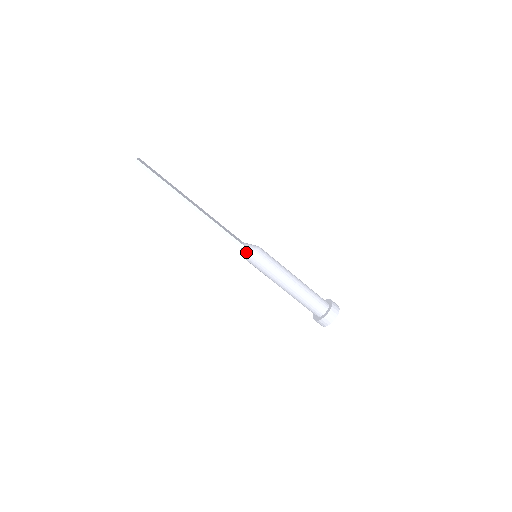
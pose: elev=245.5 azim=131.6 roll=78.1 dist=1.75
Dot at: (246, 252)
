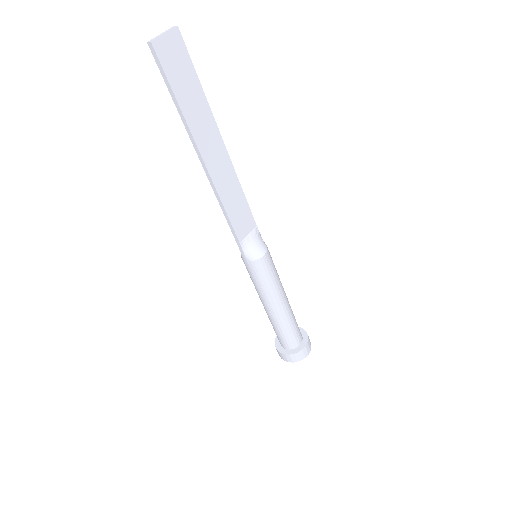
Dot at: (240, 249)
